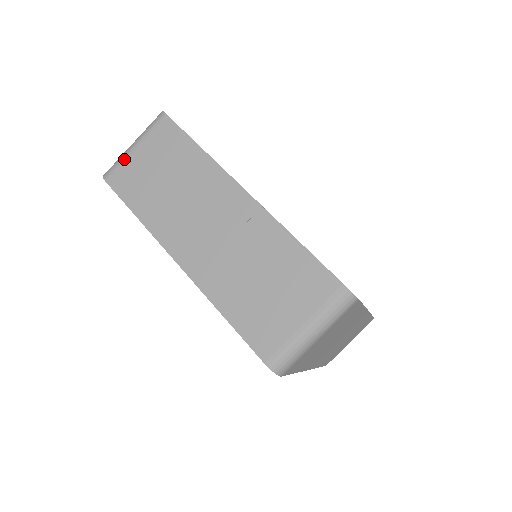
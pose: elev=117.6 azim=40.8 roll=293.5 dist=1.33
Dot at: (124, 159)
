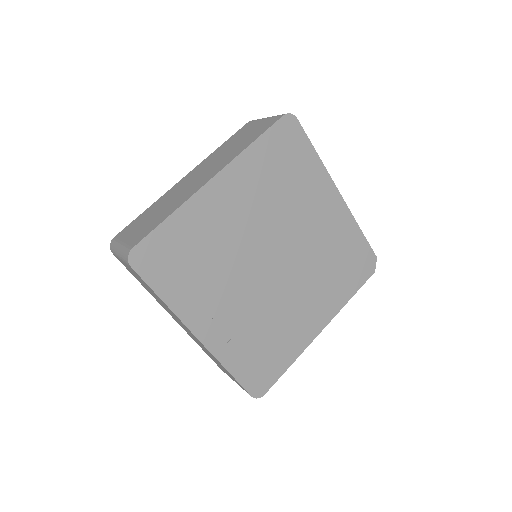
Dot at: (117, 257)
